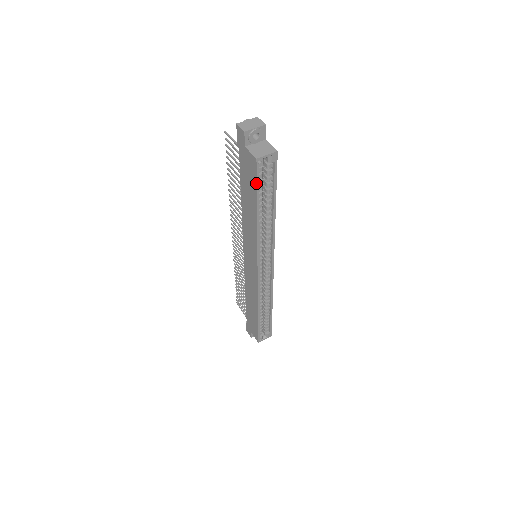
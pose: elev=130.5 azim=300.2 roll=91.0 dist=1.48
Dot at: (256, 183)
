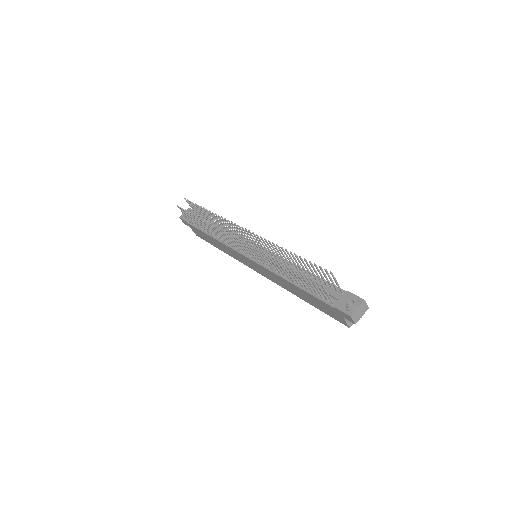
Dot at: (330, 316)
